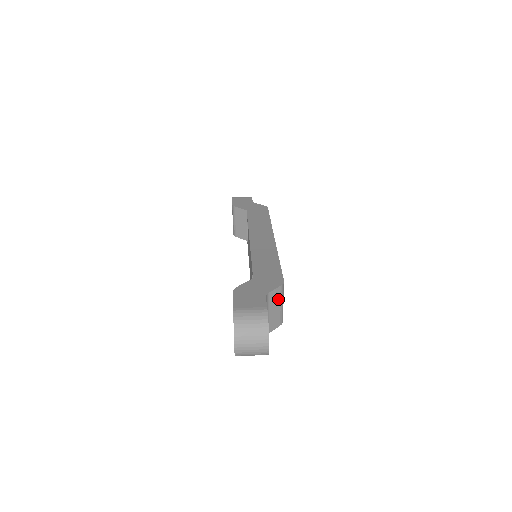
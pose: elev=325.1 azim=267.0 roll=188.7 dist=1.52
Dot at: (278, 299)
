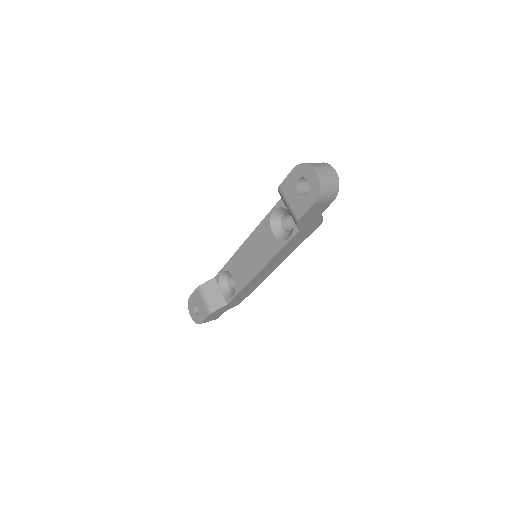
Dot at: occluded
